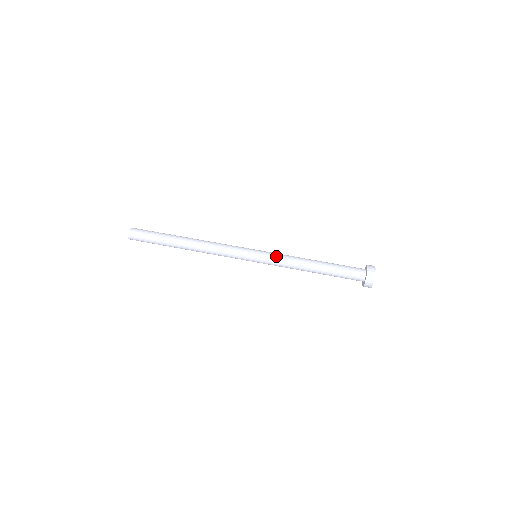
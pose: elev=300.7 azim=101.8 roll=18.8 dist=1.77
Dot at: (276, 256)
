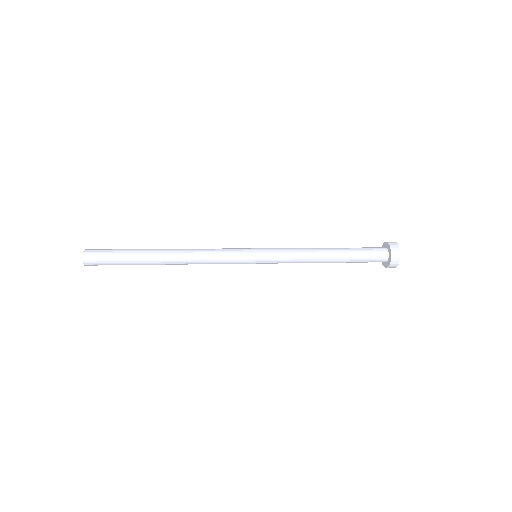
Dot at: (282, 251)
